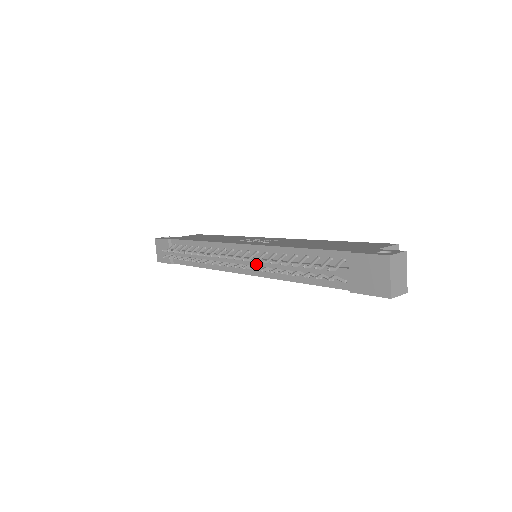
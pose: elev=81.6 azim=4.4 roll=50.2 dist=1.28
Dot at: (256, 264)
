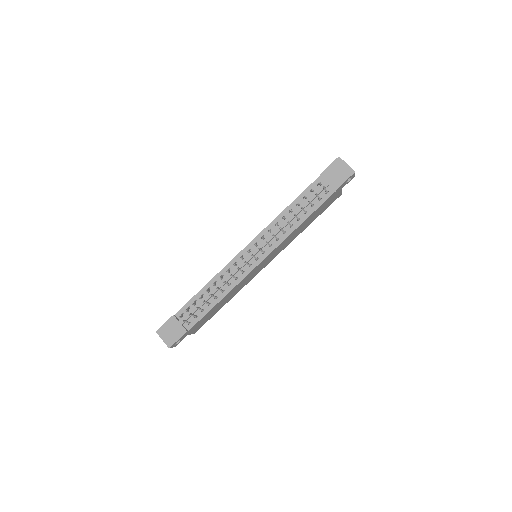
Dot at: (269, 241)
